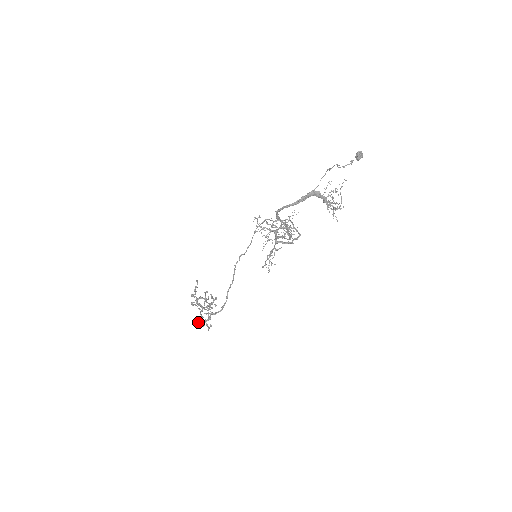
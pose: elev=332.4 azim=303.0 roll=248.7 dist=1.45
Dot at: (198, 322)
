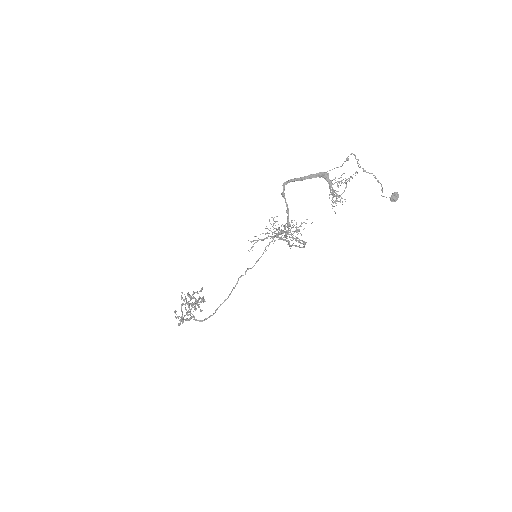
Dot at: (174, 311)
